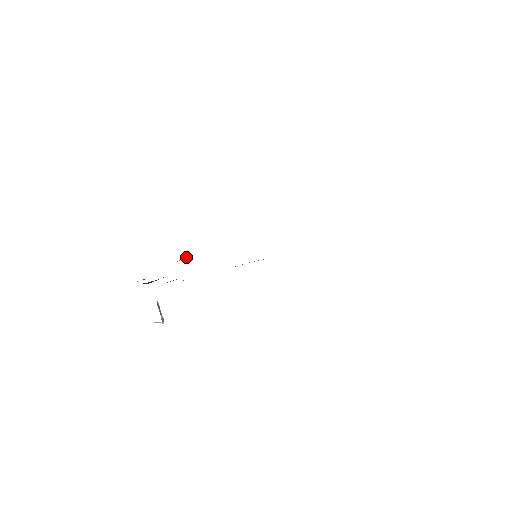
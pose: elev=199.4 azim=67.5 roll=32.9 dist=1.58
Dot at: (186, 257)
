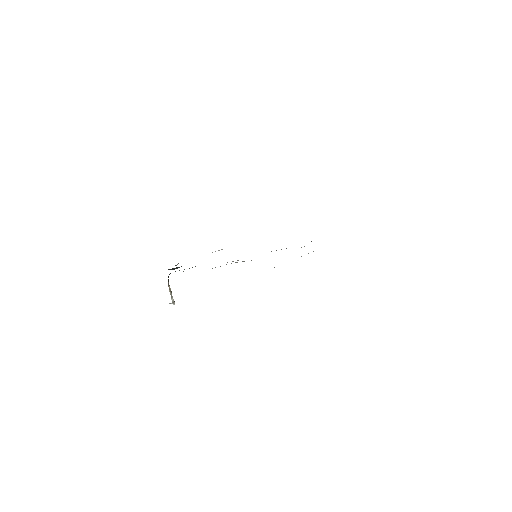
Dot at: occluded
